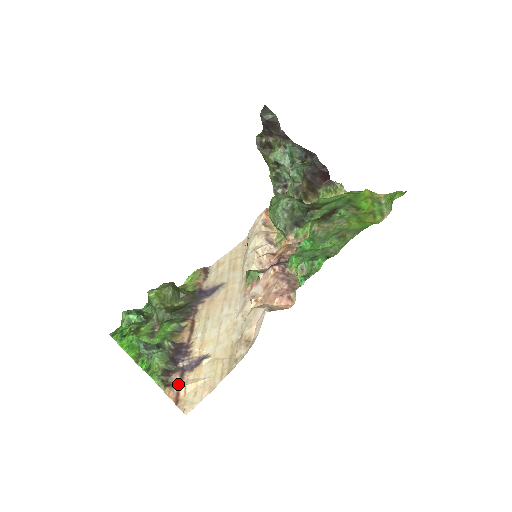
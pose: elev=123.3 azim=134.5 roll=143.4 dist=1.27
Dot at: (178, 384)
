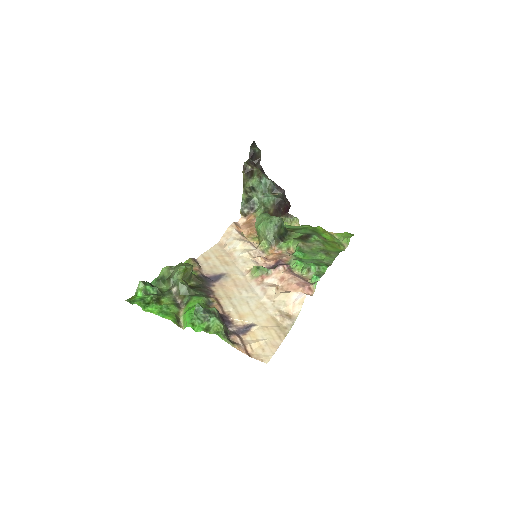
Dot at: (242, 343)
